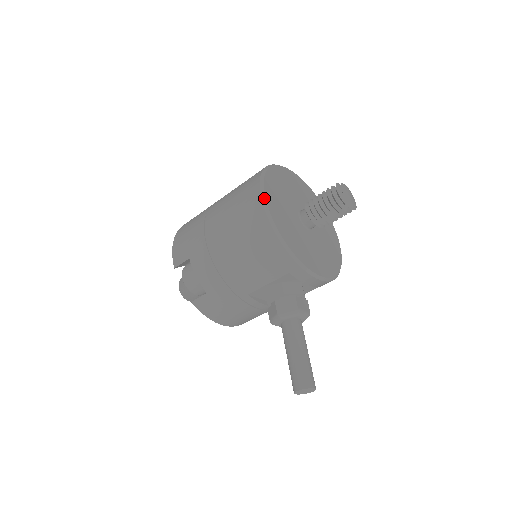
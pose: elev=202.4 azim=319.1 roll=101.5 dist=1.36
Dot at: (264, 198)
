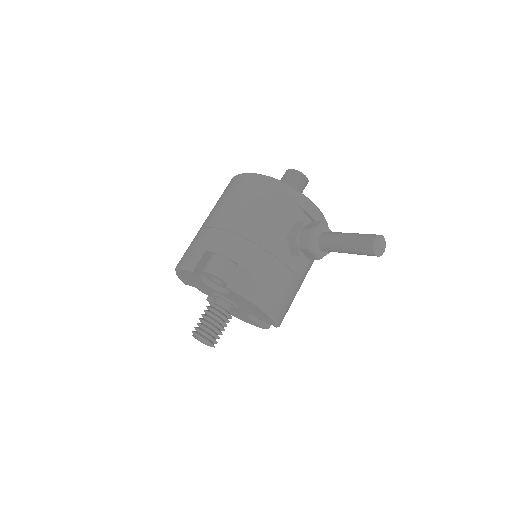
Dot at: (247, 173)
